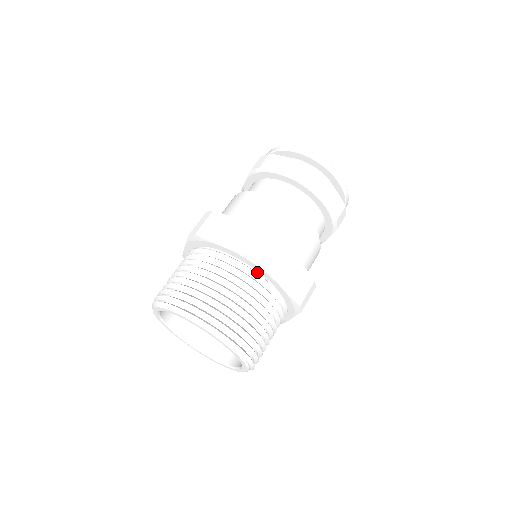
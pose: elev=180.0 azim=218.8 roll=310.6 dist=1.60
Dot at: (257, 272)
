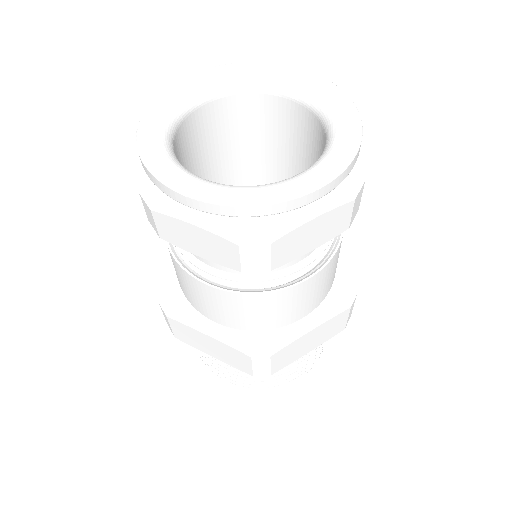
Dot at: occluded
